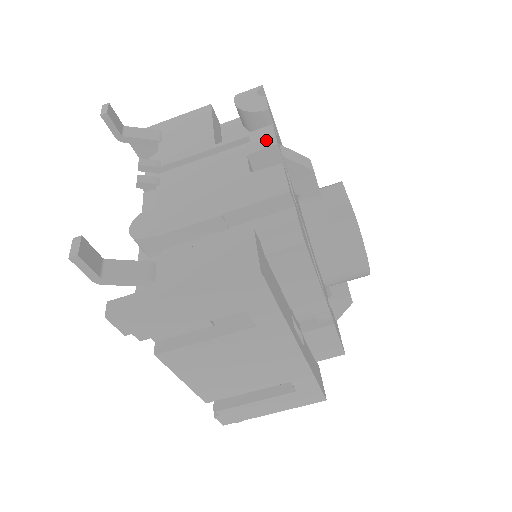
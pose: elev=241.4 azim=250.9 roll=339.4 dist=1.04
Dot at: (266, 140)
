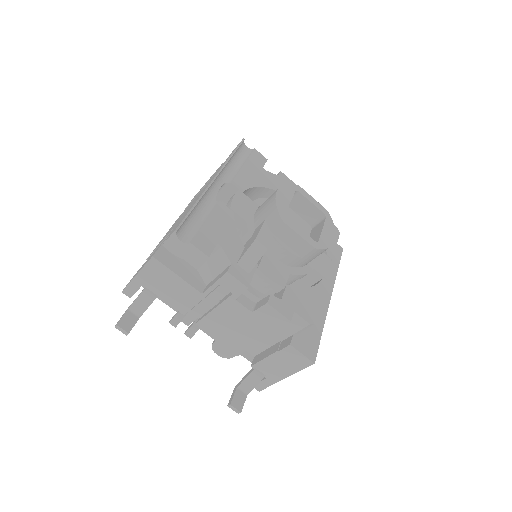
Dot at: (237, 287)
